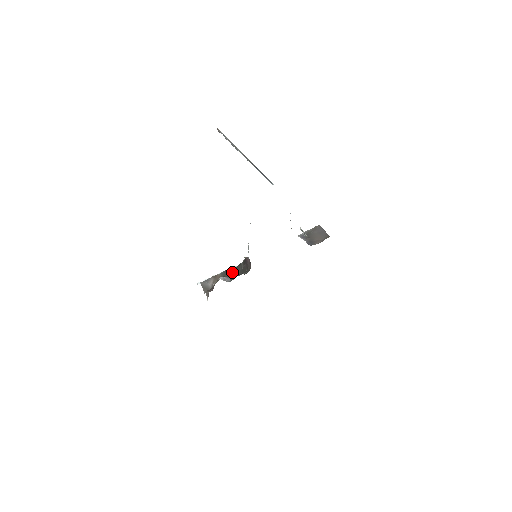
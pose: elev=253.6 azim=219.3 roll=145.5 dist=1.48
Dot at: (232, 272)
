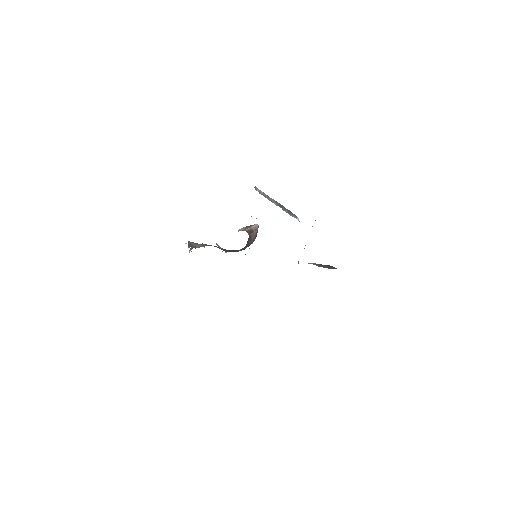
Dot at: (226, 250)
